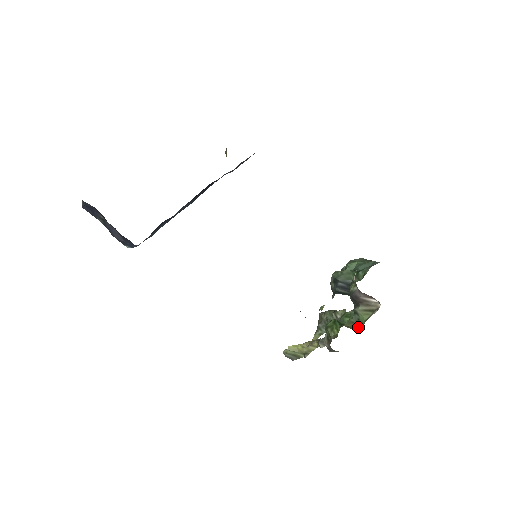
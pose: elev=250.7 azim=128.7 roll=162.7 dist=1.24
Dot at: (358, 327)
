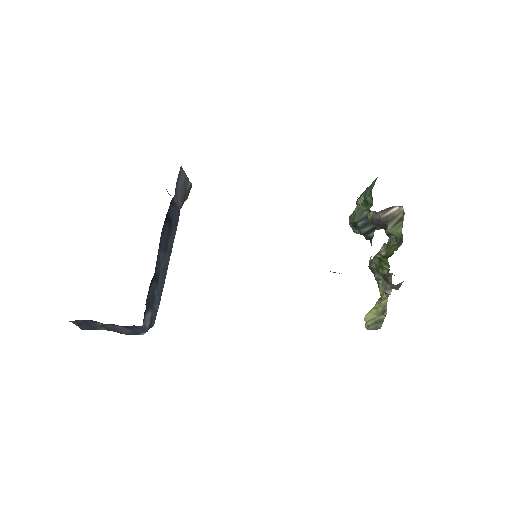
Dot at: (400, 245)
